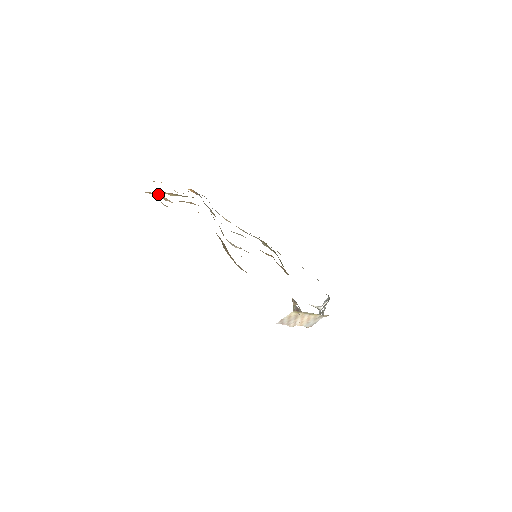
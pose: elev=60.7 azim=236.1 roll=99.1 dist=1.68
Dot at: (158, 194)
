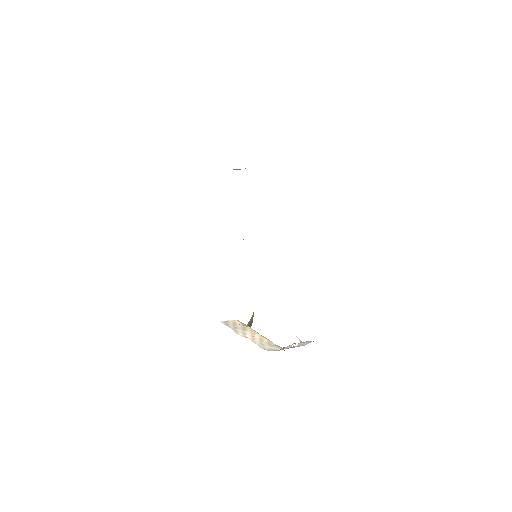
Dot at: occluded
